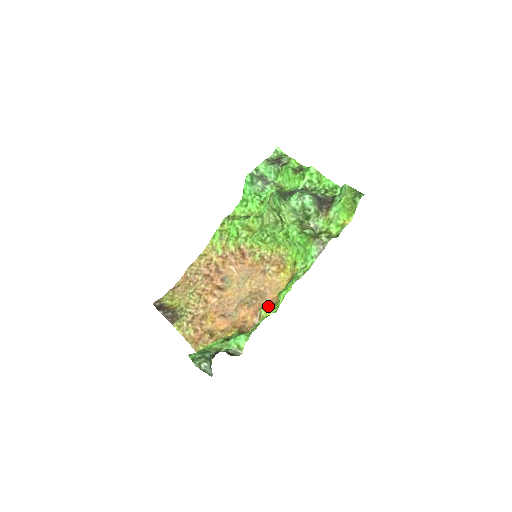
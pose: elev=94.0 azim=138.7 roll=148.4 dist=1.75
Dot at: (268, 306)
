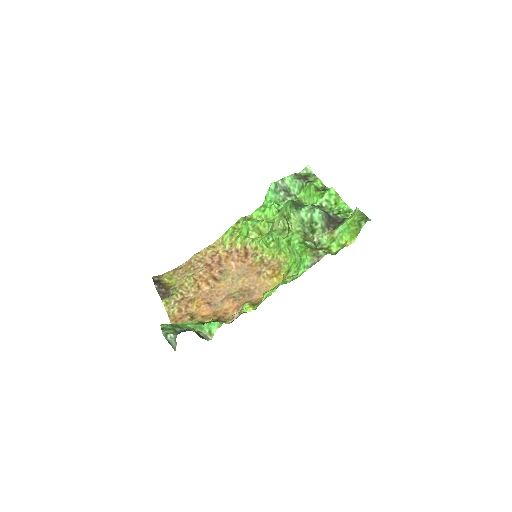
Dot at: (251, 303)
